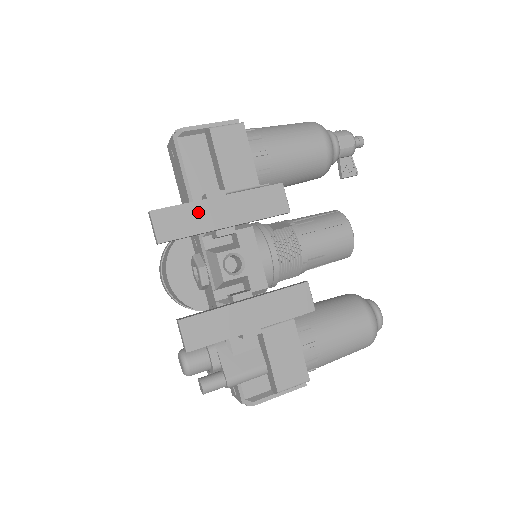
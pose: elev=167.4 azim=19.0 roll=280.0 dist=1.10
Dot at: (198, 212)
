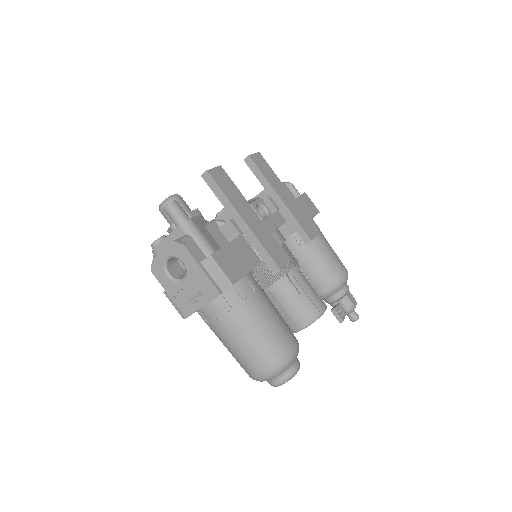
Dot at: (275, 180)
